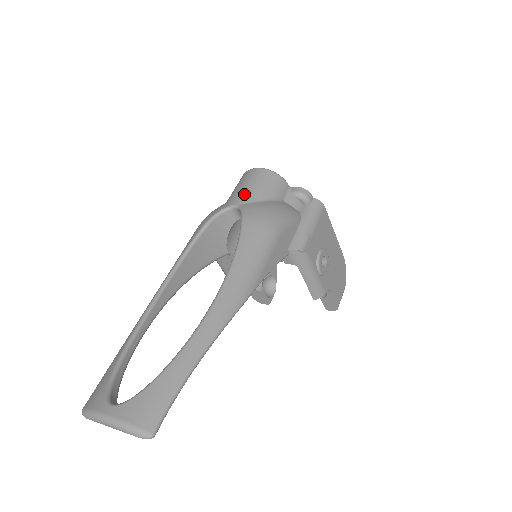
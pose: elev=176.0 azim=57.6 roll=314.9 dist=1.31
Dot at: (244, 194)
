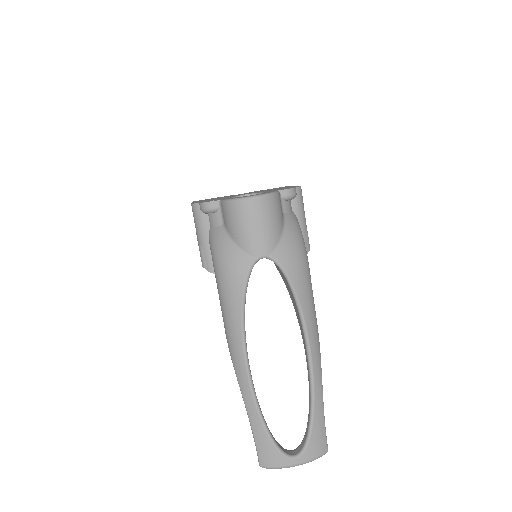
Dot at: (265, 240)
